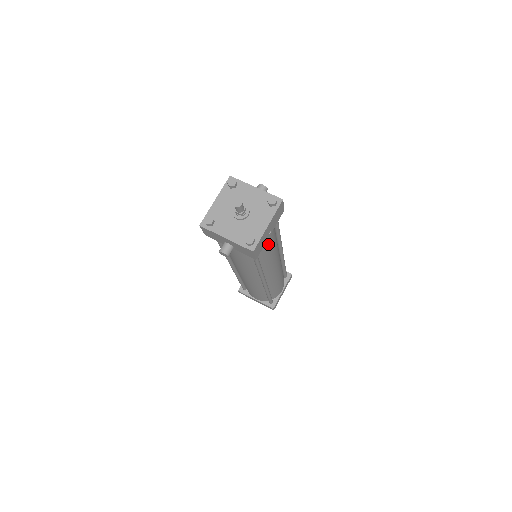
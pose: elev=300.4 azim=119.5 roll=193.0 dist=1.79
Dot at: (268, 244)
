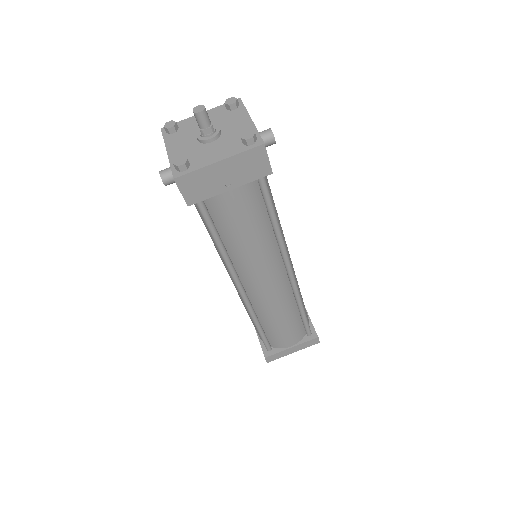
Dot at: (231, 210)
